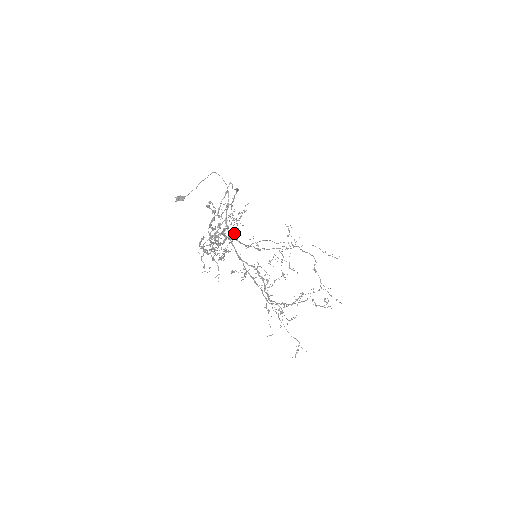
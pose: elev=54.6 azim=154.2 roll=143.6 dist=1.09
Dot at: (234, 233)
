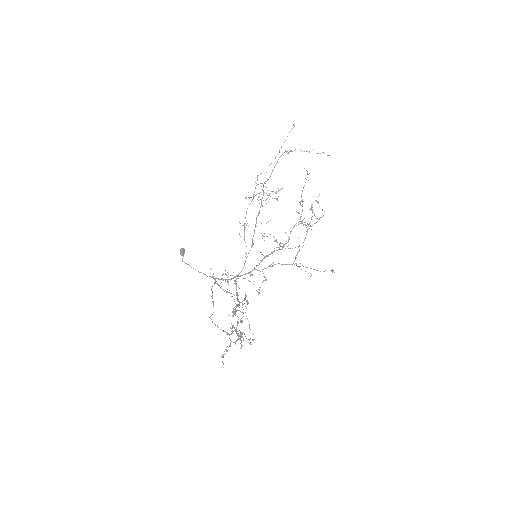
Dot at: occluded
